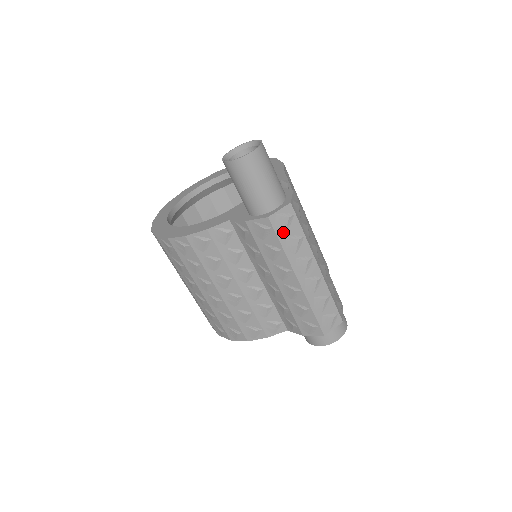
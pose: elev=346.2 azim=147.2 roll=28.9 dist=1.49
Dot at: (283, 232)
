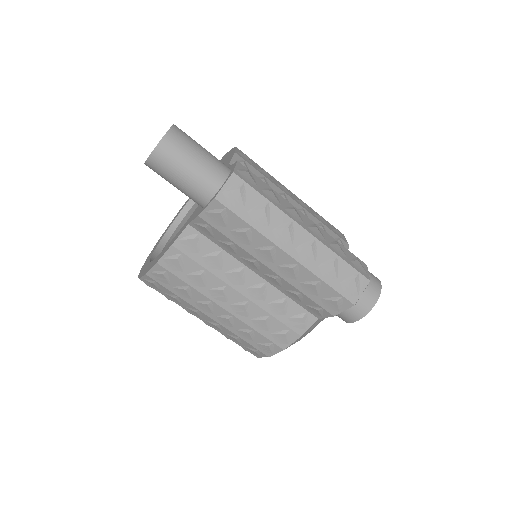
Dot at: (241, 207)
